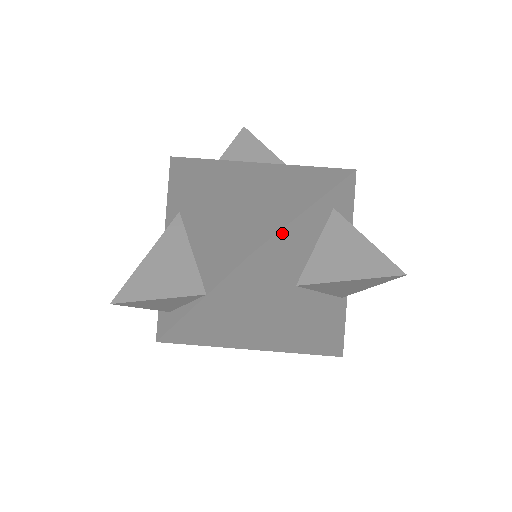
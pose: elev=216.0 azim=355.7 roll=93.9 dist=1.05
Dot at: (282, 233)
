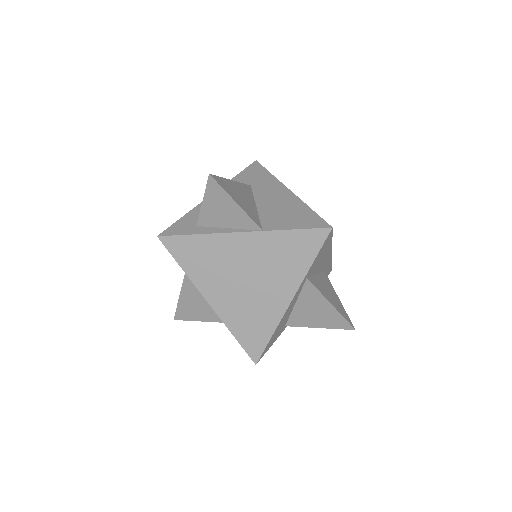
Dot at: (331, 242)
